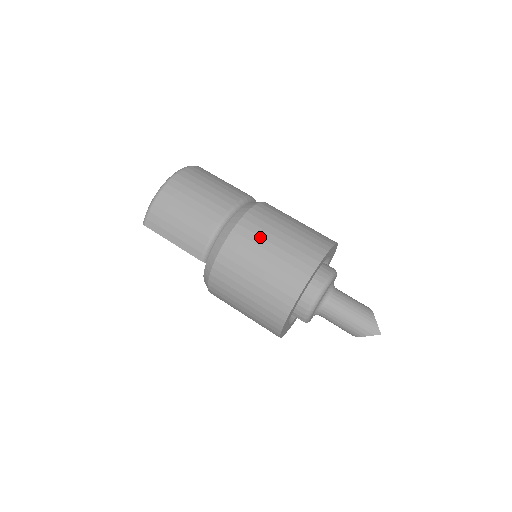
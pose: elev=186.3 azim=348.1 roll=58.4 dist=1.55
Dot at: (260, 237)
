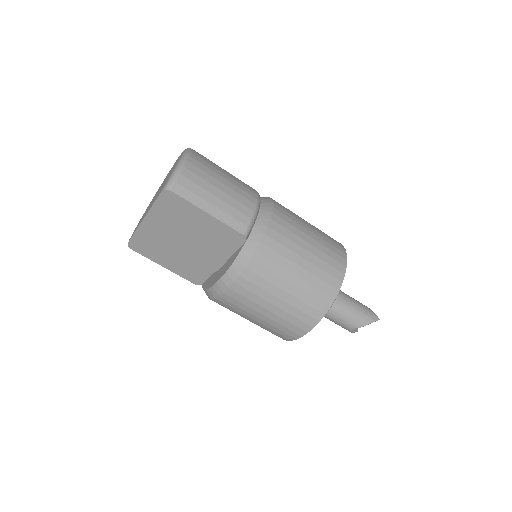
Dot at: (296, 218)
